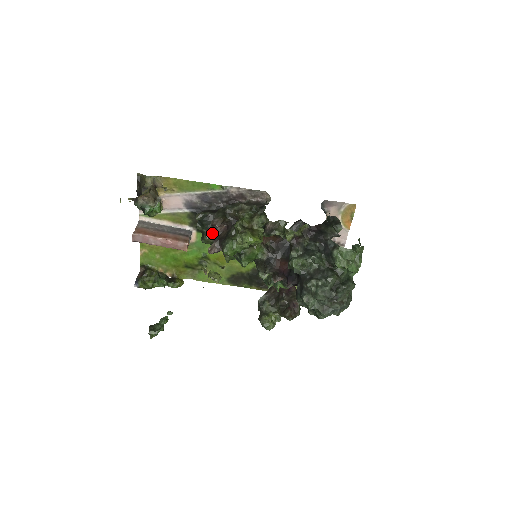
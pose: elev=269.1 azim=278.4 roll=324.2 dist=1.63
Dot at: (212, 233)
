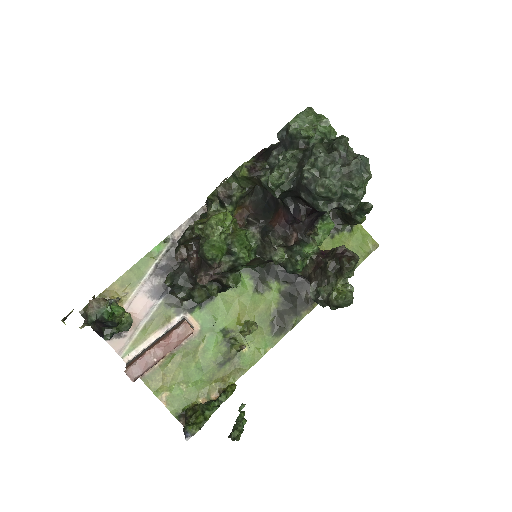
Dot at: (185, 265)
